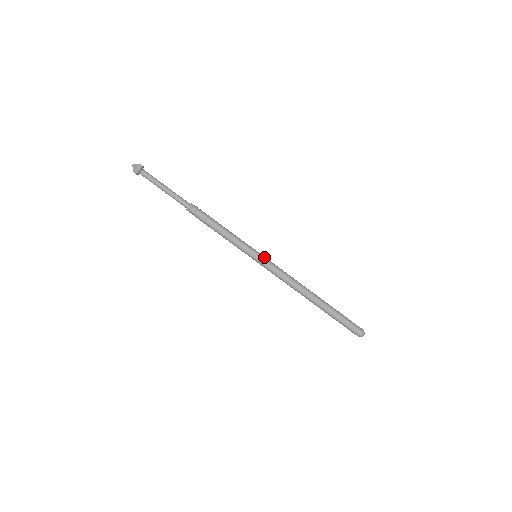
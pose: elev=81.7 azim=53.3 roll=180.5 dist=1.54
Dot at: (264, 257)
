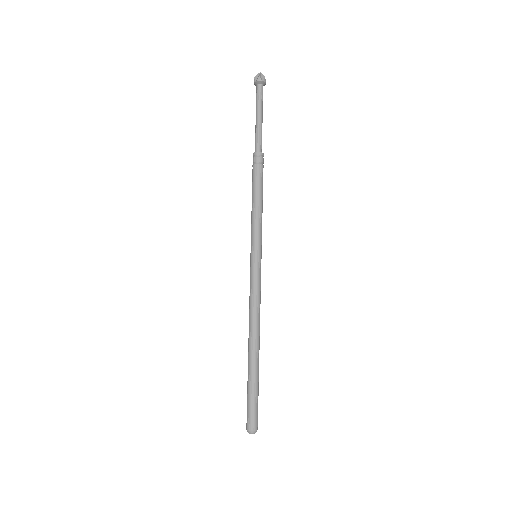
Dot at: occluded
